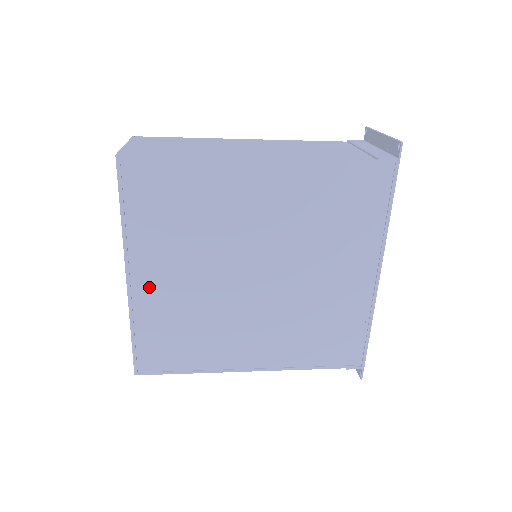
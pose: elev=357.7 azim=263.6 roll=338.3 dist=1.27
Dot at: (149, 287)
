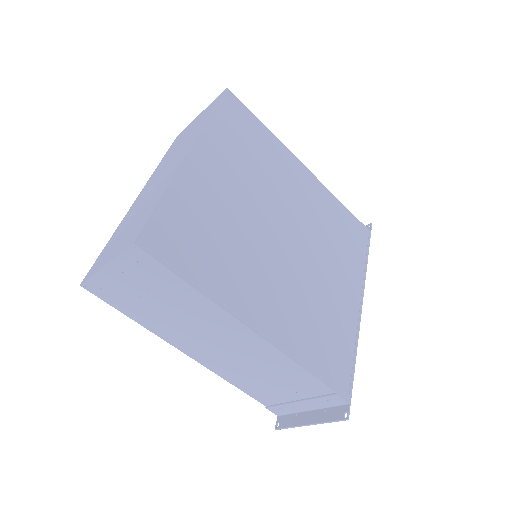
Dot at: (203, 174)
